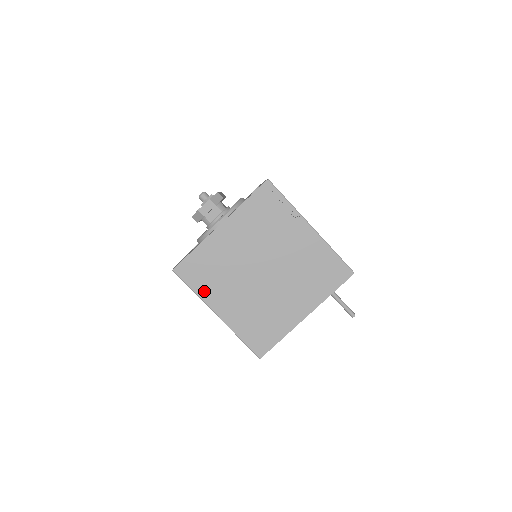
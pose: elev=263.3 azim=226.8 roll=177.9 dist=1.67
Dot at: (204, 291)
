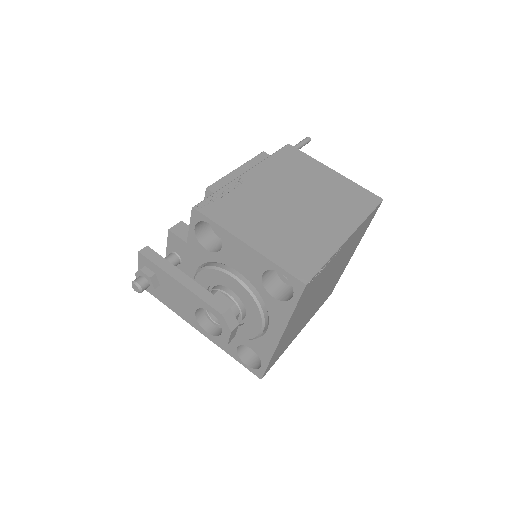
Dot at: occluded
